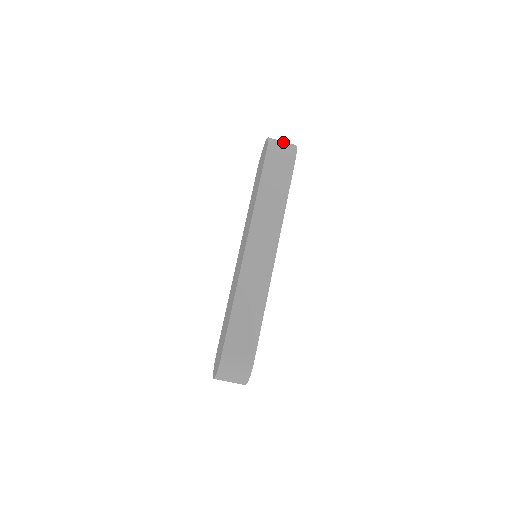
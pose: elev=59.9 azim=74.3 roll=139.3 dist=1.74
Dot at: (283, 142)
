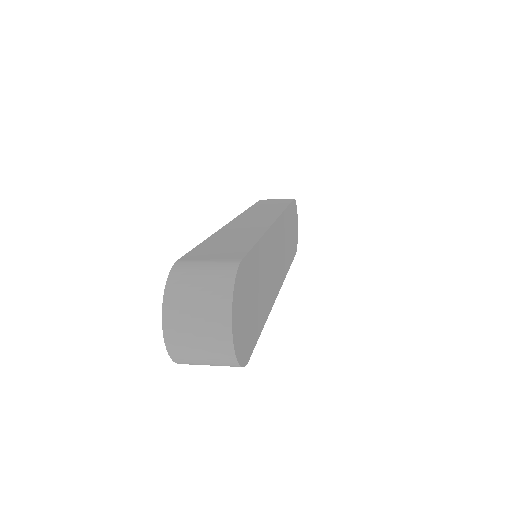
Dot at: (205, 362)
